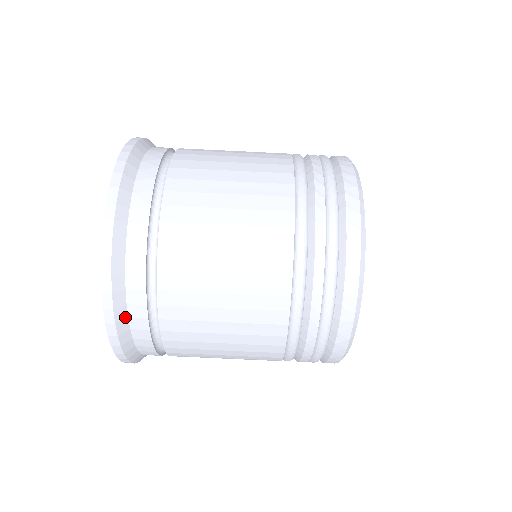
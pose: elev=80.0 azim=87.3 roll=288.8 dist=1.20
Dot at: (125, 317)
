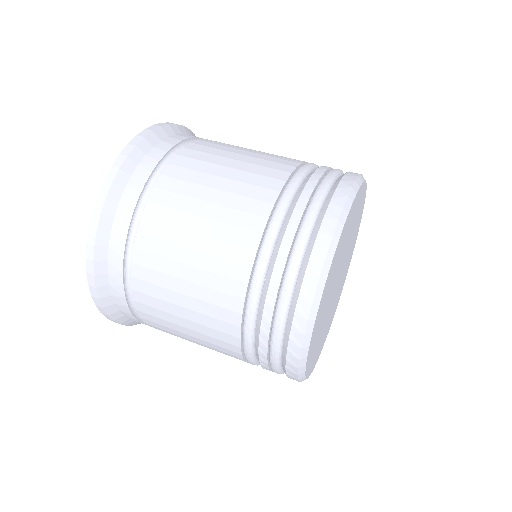
Dot at: (187, 134)
